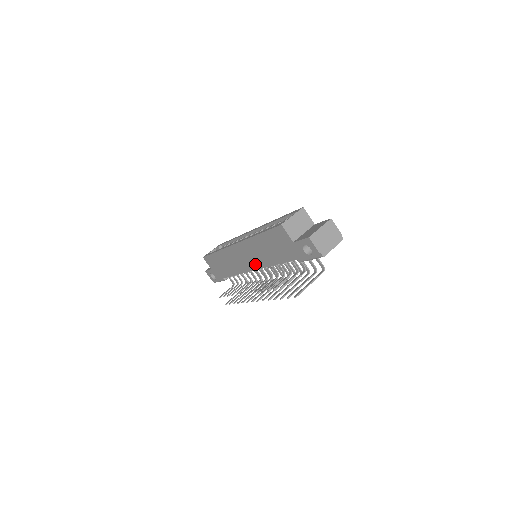
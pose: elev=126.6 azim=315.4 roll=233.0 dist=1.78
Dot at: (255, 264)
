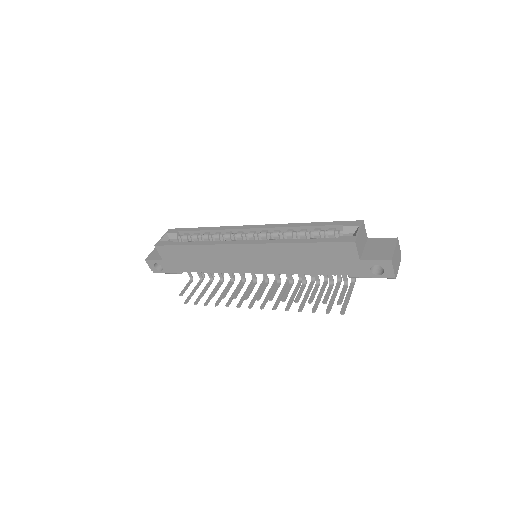
Dot at: (265, 268)
